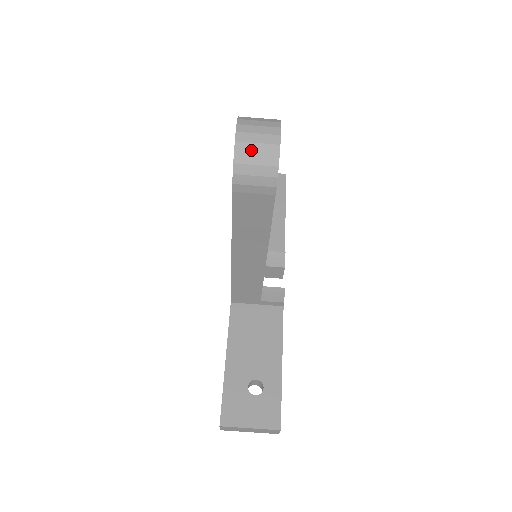
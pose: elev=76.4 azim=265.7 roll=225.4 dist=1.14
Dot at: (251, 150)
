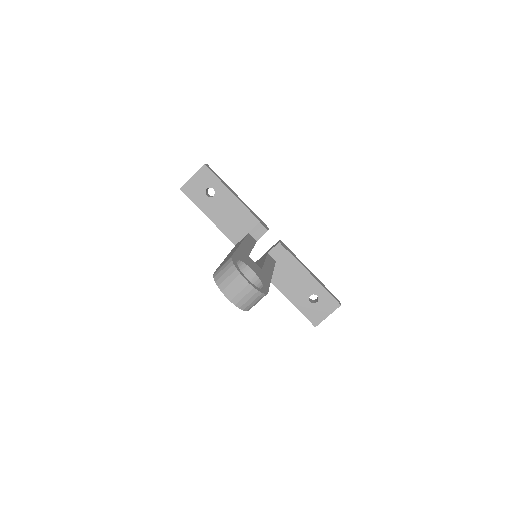
Dot at: (245, 301)
